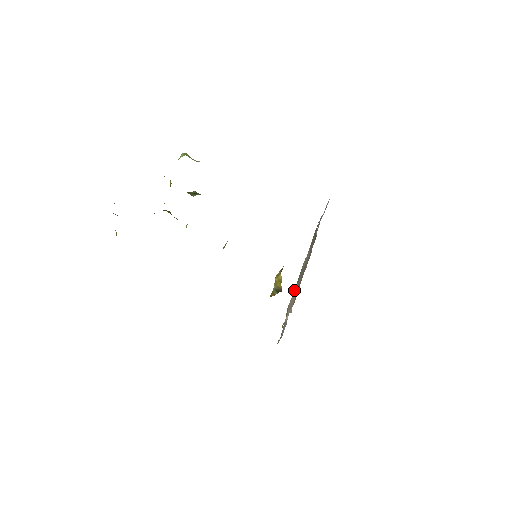
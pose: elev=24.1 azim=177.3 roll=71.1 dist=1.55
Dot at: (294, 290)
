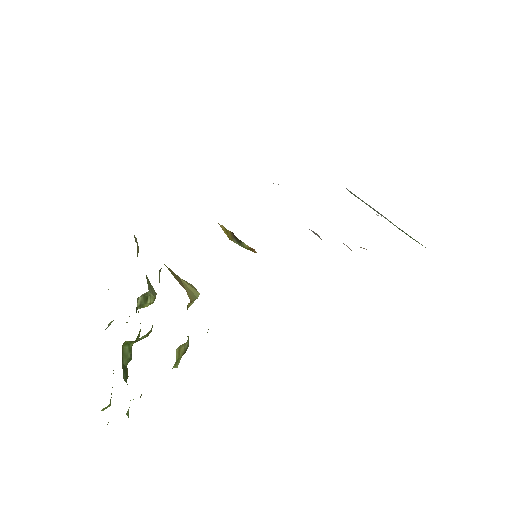
Dot at: occluded
